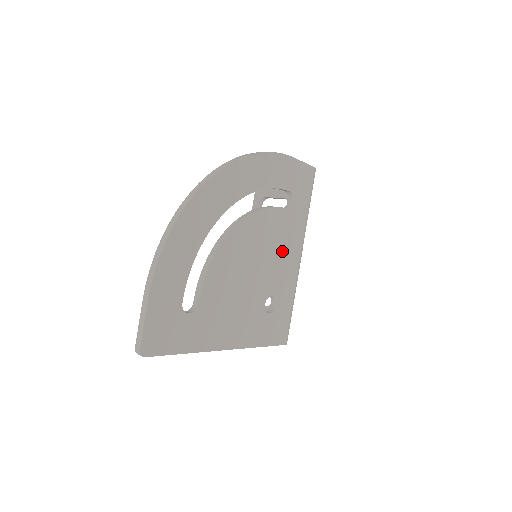
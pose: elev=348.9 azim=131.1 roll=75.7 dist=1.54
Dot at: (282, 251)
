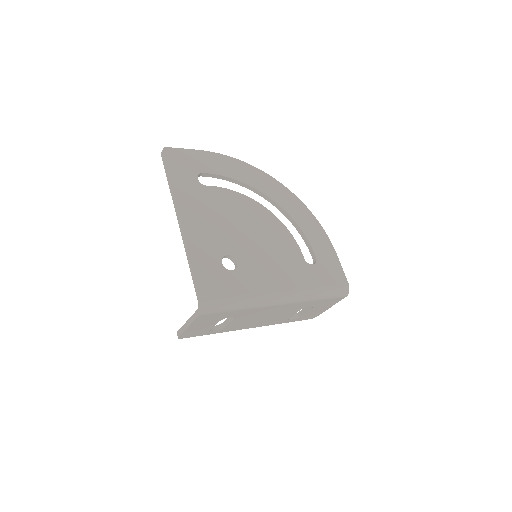
Dot at: (275, 264)
